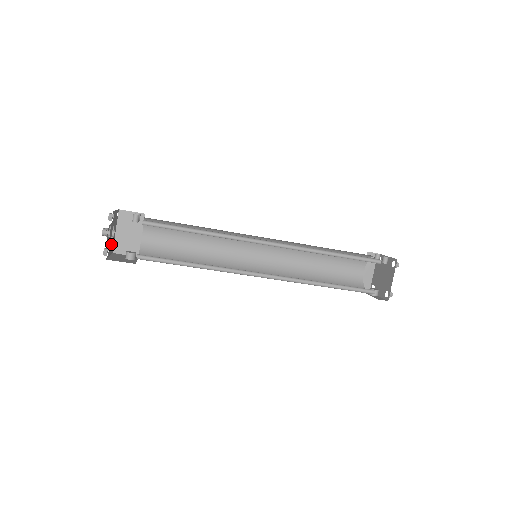
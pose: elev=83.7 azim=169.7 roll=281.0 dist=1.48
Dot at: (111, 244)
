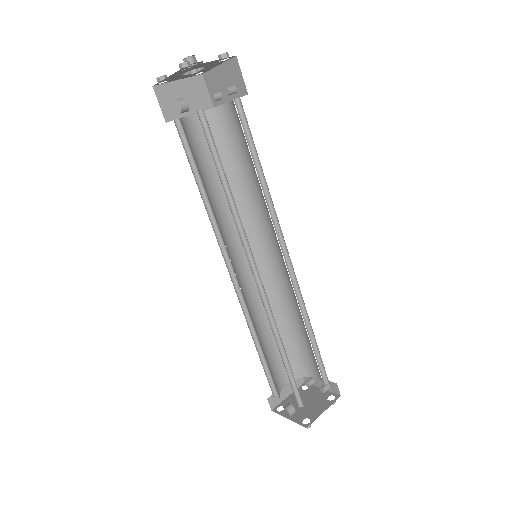
Dot at: (179, 75)
